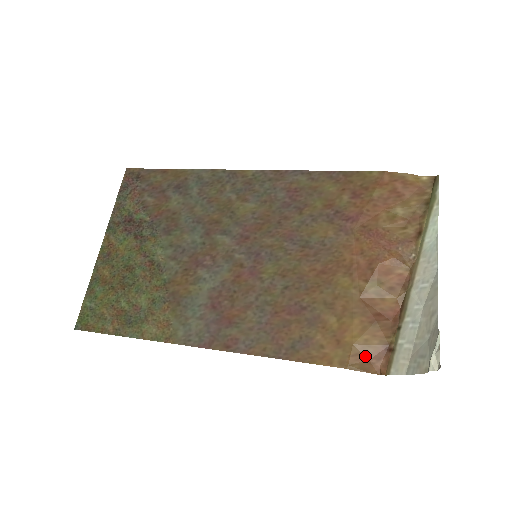
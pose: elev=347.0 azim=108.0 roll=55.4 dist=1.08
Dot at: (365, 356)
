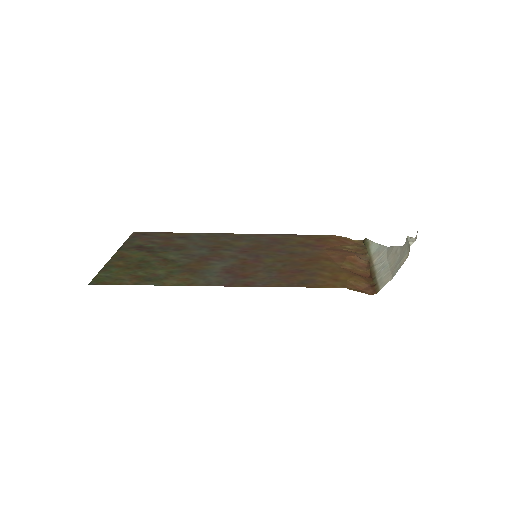
Dot at: (357, 287)
